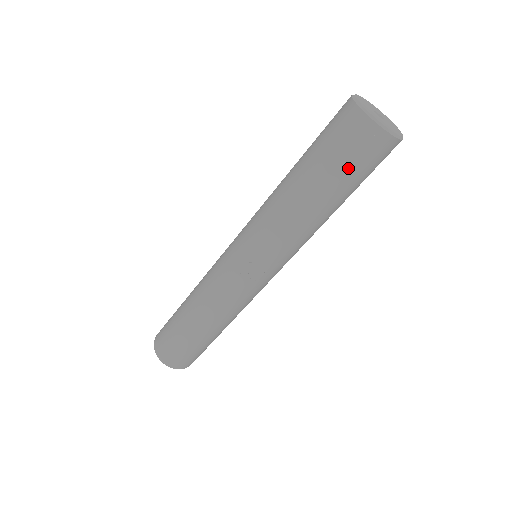
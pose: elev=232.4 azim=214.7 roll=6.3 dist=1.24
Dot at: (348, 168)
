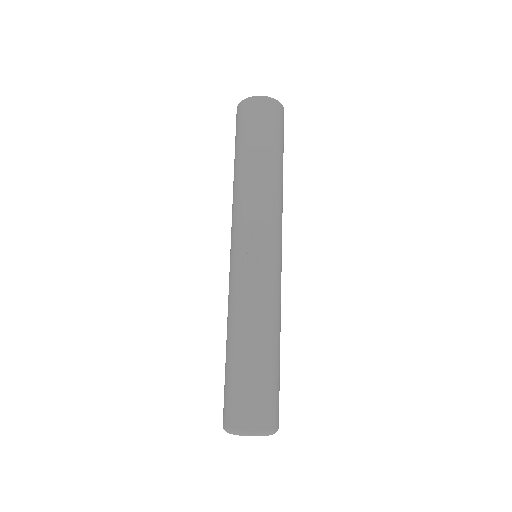
Dot at: (257, 130)
